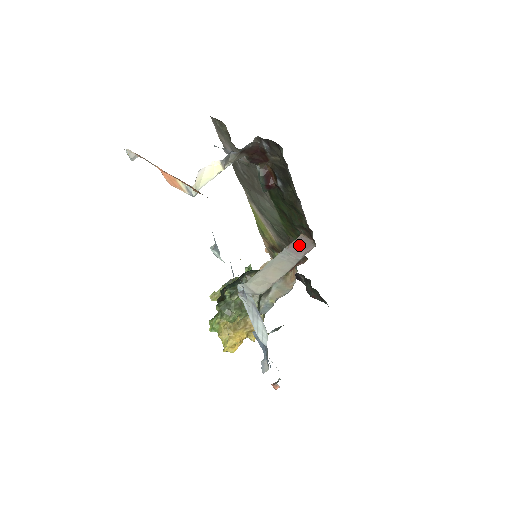
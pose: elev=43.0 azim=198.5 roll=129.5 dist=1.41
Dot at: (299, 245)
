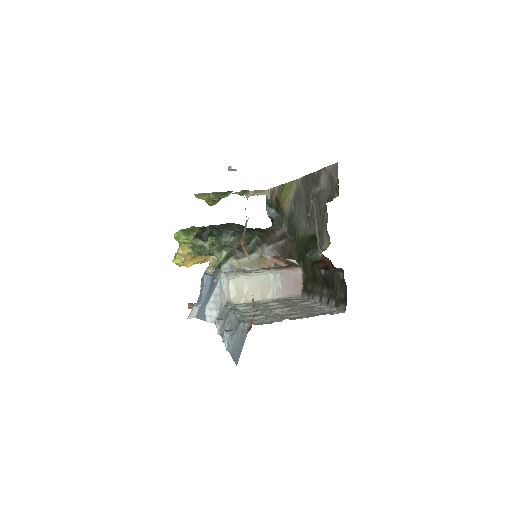
Dot at: (291, 282)
